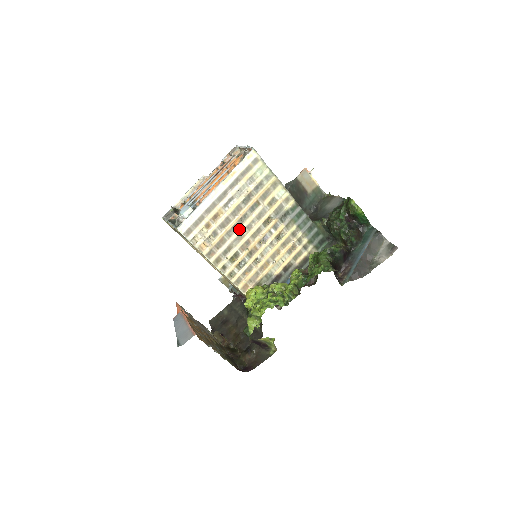
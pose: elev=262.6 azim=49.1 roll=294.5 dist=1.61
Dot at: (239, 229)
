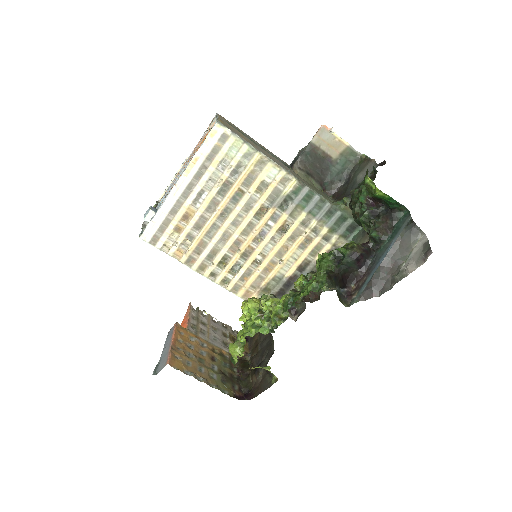
Dot at: (222, 228)
